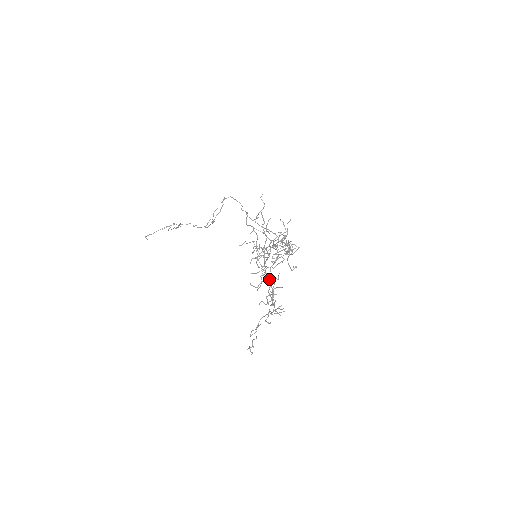
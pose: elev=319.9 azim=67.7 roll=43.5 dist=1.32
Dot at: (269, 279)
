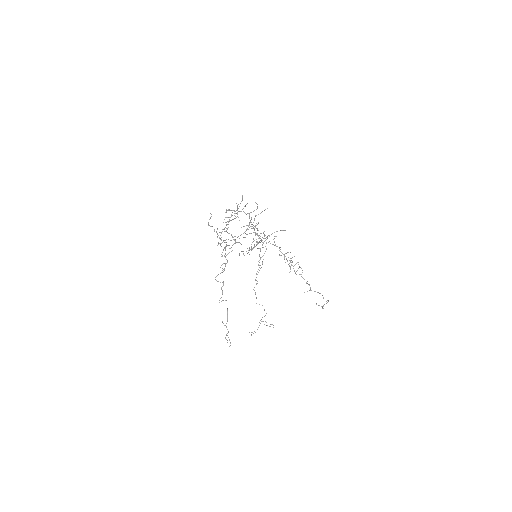
Dot at: occluded
